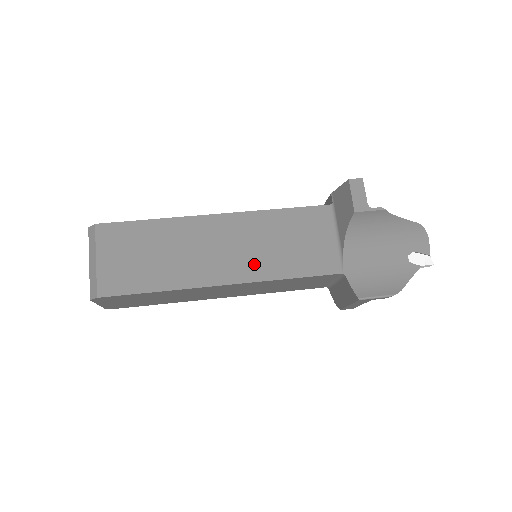
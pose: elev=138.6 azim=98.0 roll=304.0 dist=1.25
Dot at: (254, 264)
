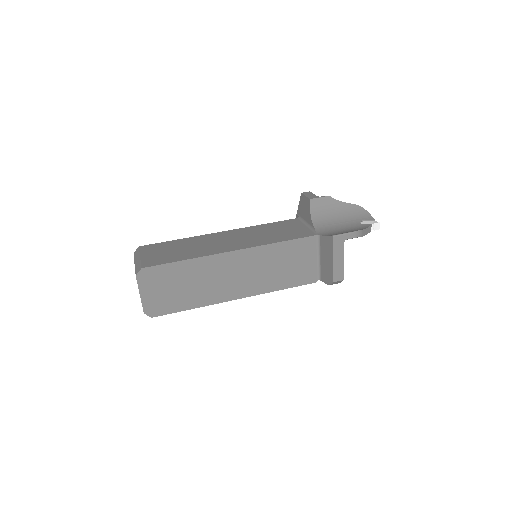
Dot at: (253, 241)
